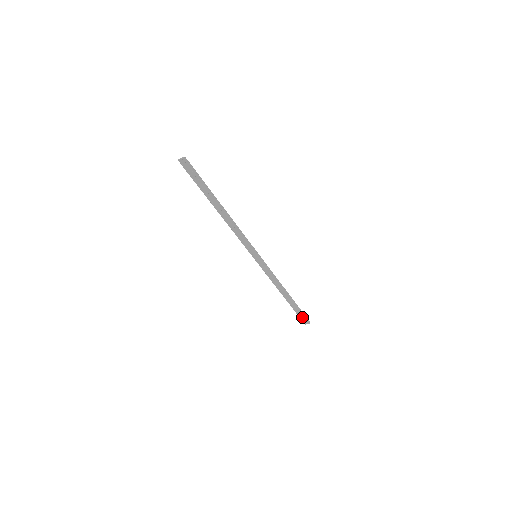
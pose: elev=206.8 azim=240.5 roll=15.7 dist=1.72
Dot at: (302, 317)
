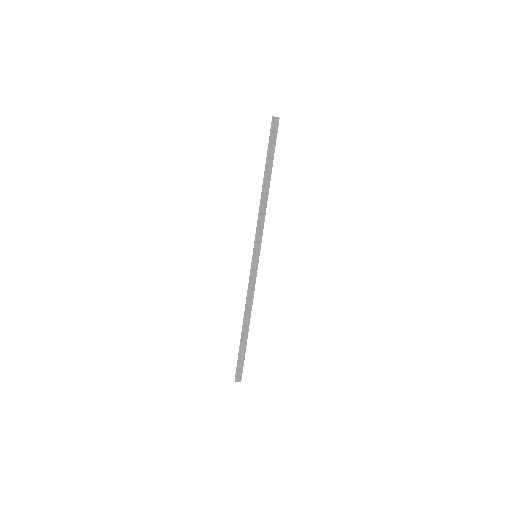
Dot at: (240, 367)
